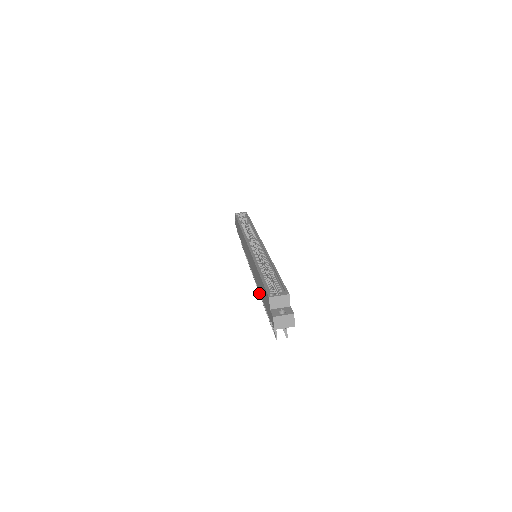
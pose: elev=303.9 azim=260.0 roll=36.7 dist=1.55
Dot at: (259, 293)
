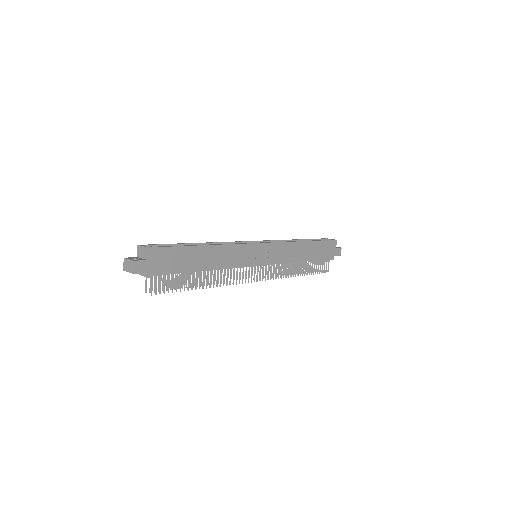
Dot at: occluded
